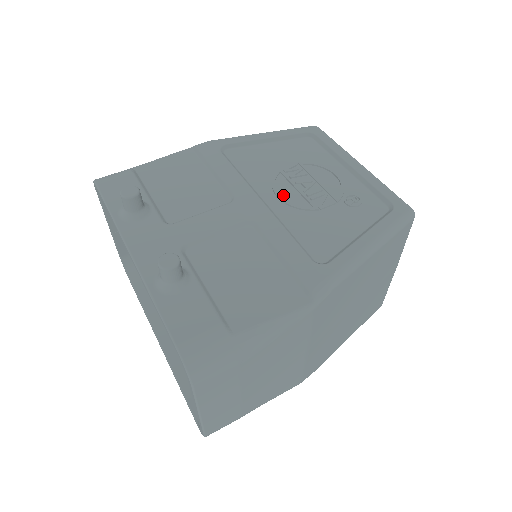
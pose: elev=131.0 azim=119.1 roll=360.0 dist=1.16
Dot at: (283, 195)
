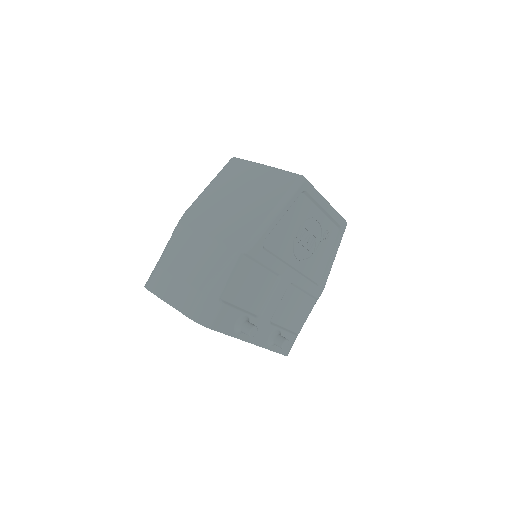
Dot at: (300, 256)
